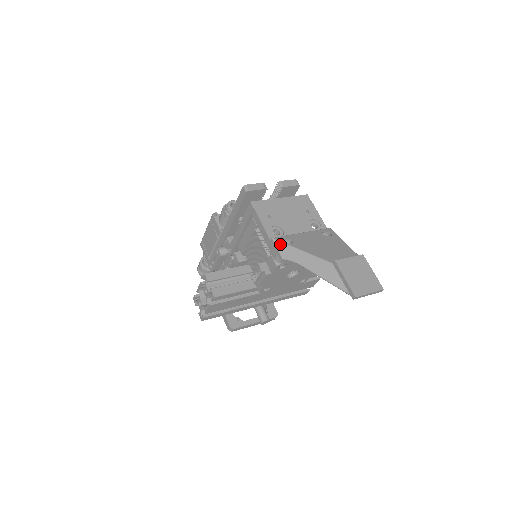
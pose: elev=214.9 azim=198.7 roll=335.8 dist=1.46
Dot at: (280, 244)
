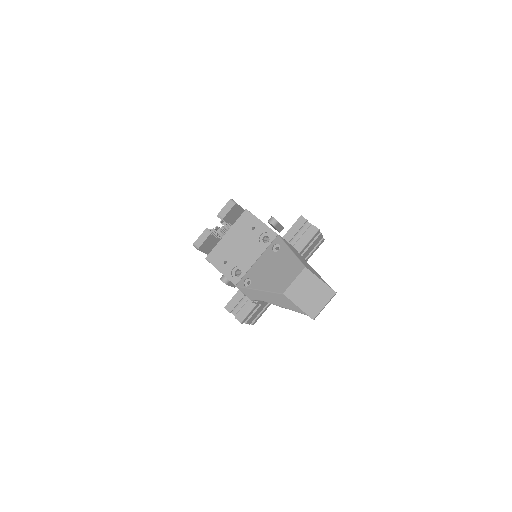
Dot at: (243, 290)
